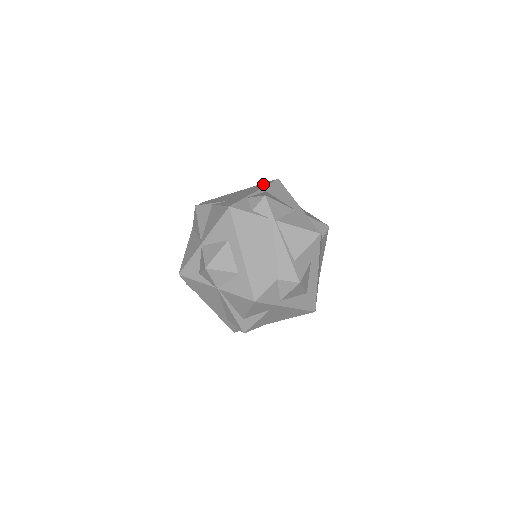
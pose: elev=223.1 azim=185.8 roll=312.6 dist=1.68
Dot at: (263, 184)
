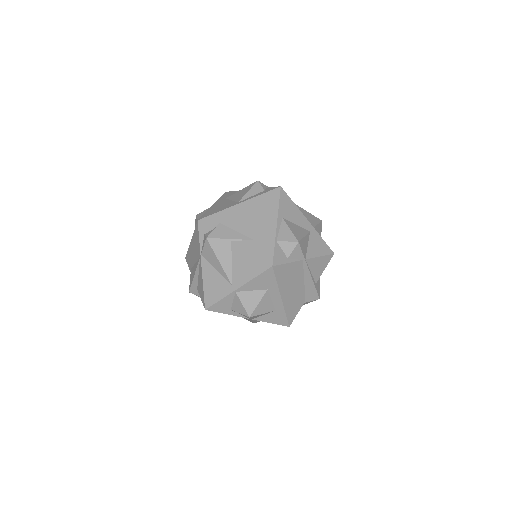
Dot at: (270, 198)
